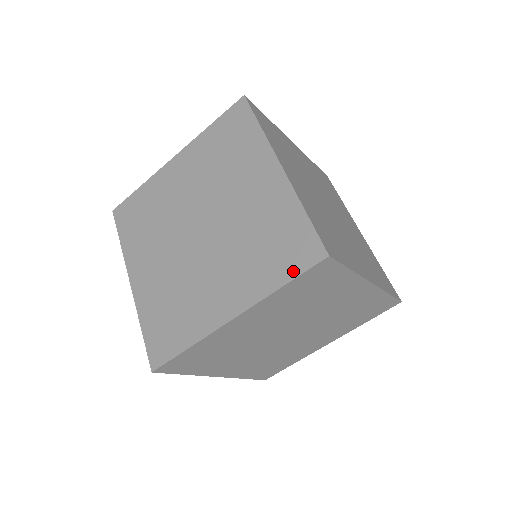
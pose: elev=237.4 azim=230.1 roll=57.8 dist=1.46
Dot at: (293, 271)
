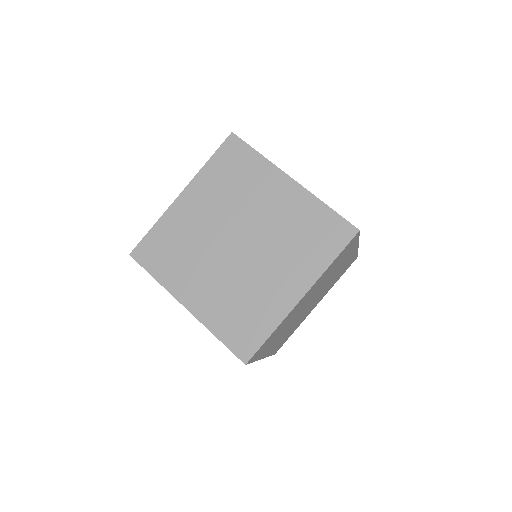
Dot at: occluded
